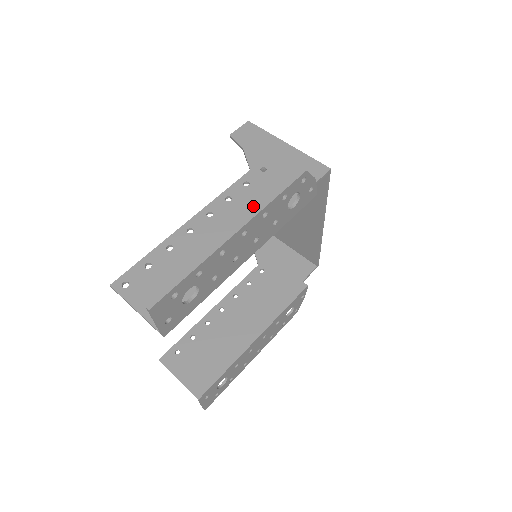
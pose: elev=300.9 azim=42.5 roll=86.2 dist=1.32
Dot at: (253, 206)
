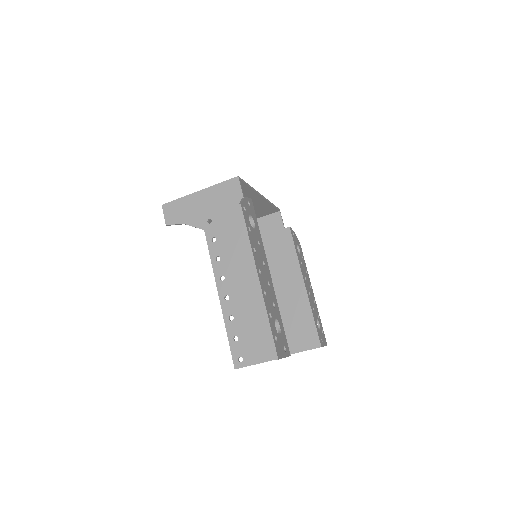
Dot at: (234, 247)
